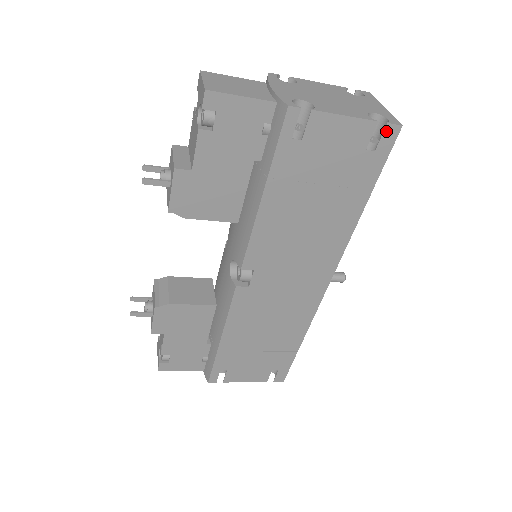
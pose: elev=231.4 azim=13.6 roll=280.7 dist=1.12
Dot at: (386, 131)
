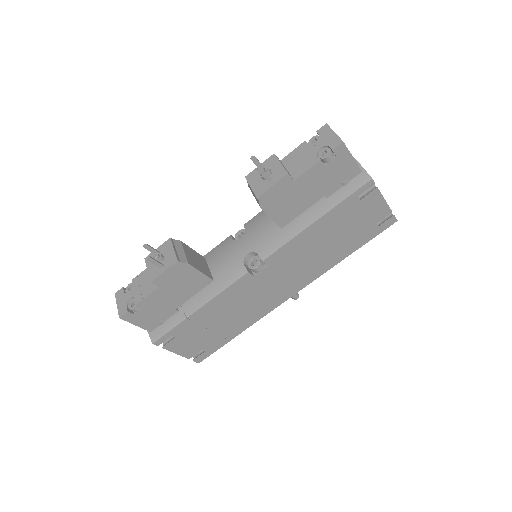
Dot at: (390, 219)
